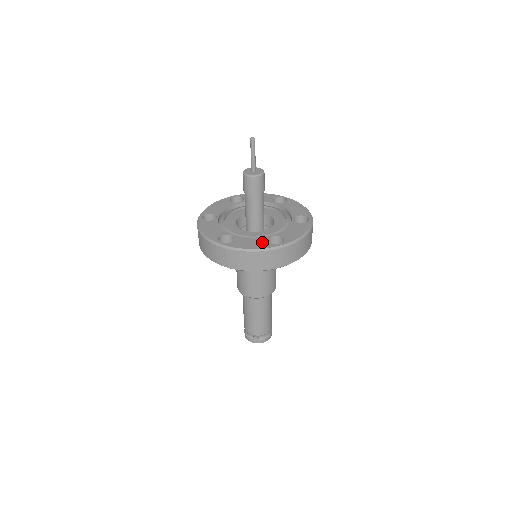
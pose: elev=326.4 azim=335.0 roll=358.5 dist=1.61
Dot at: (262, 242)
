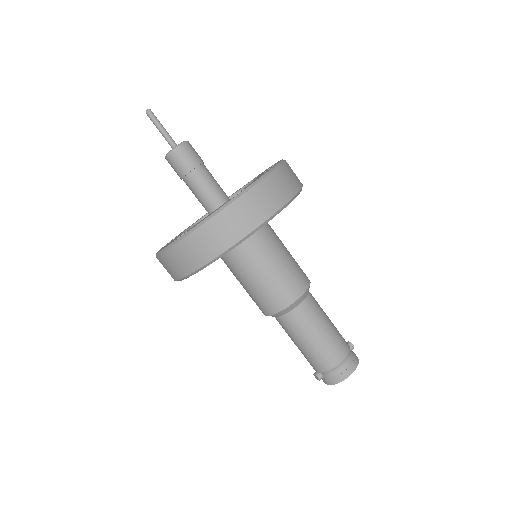
Dot at: (172, 241)
